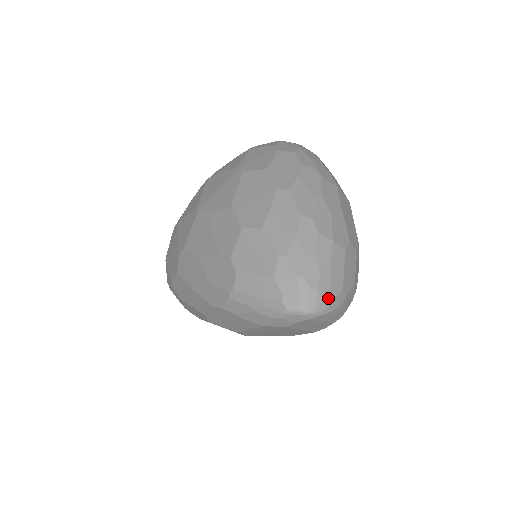
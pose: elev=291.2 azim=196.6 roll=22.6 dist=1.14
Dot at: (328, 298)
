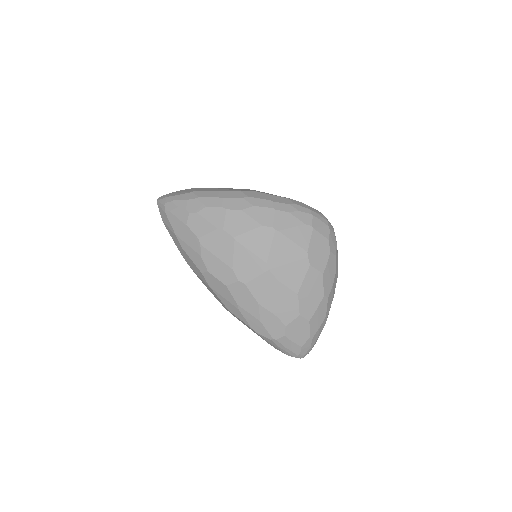
Dot at: occluded
